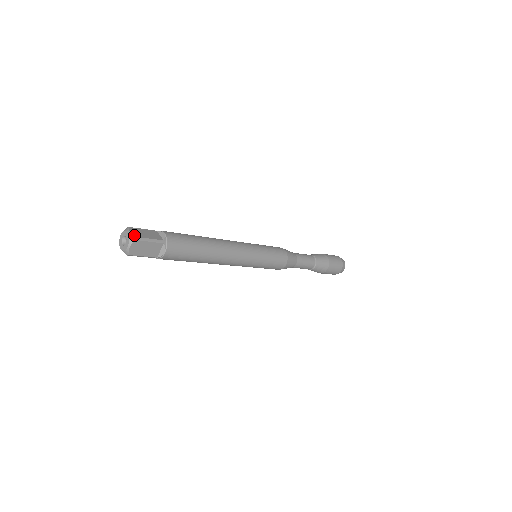
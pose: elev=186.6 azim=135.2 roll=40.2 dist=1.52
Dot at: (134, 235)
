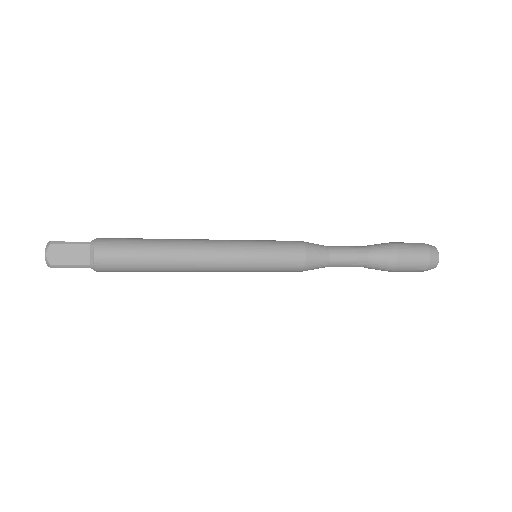
Dot at: (49, 262)
